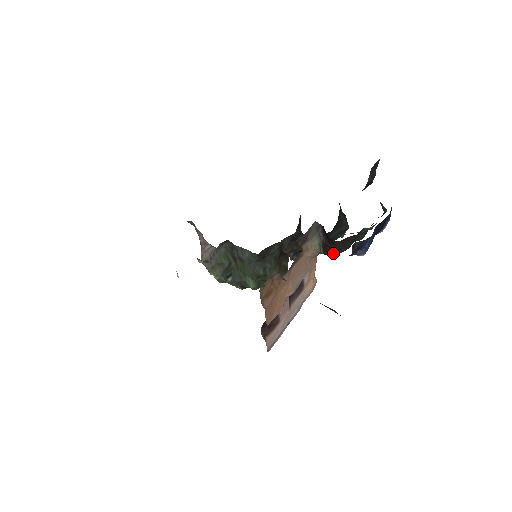
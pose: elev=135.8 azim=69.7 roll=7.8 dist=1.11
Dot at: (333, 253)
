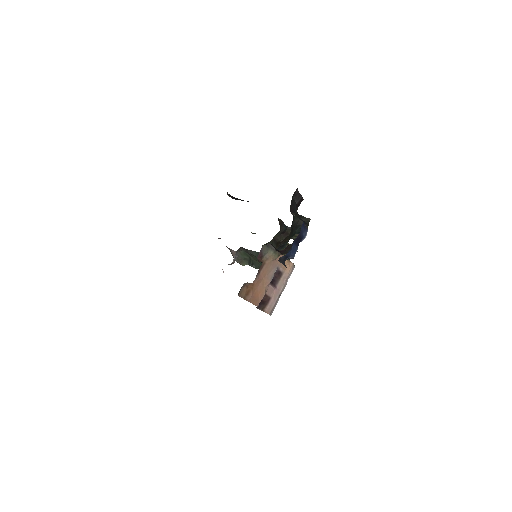
Dot at: occluded
